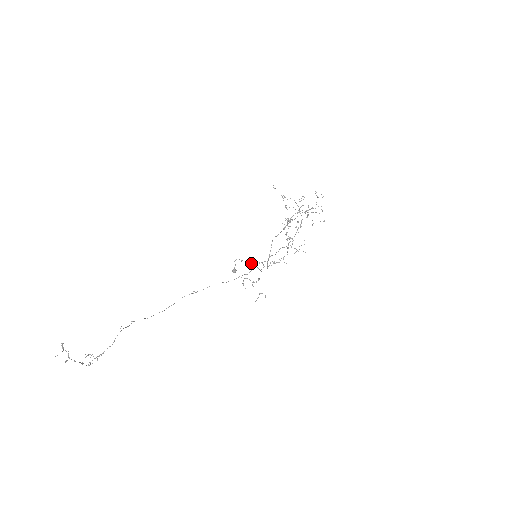
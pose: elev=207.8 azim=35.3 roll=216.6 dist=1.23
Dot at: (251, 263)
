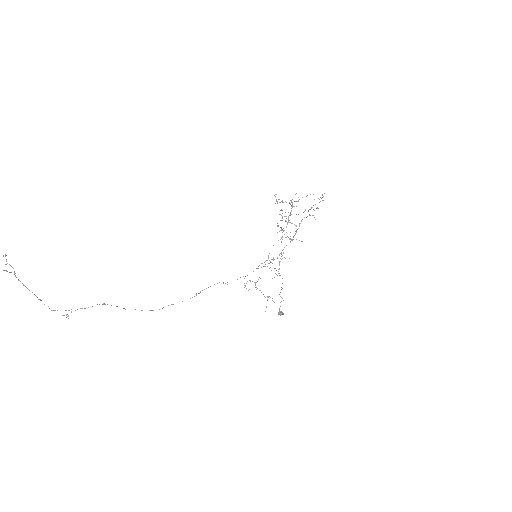
Dot at: (281, 289)
